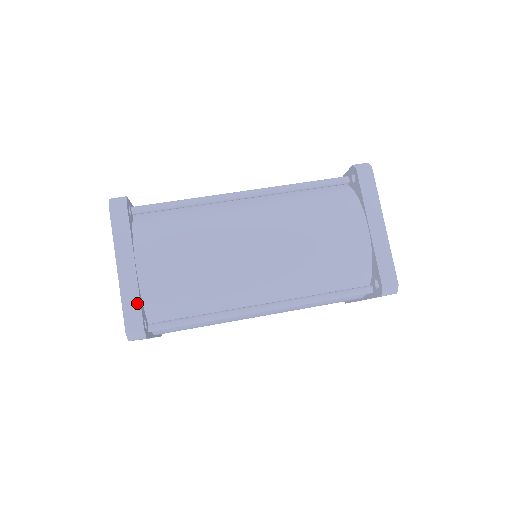
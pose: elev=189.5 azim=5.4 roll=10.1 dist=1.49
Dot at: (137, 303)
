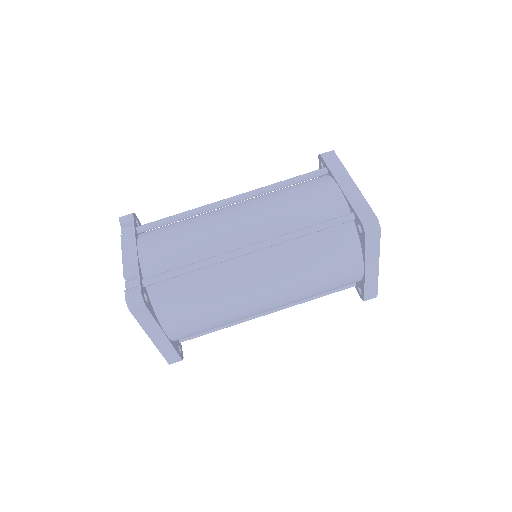
Dot at: (173, 351)
